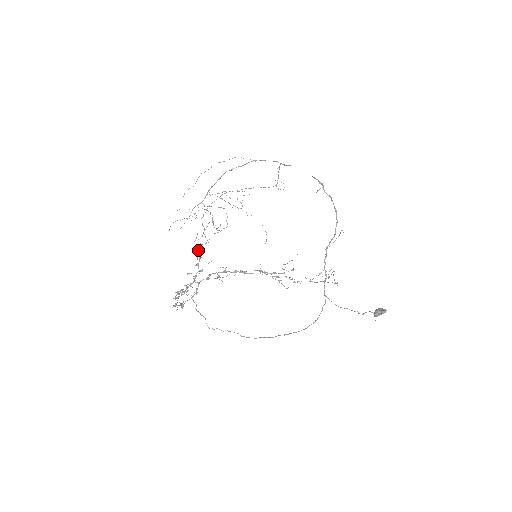
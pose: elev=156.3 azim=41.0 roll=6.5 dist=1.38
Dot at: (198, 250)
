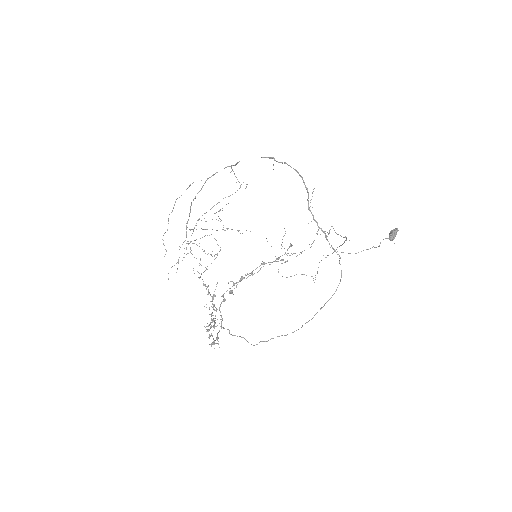
Dot at: occluded
